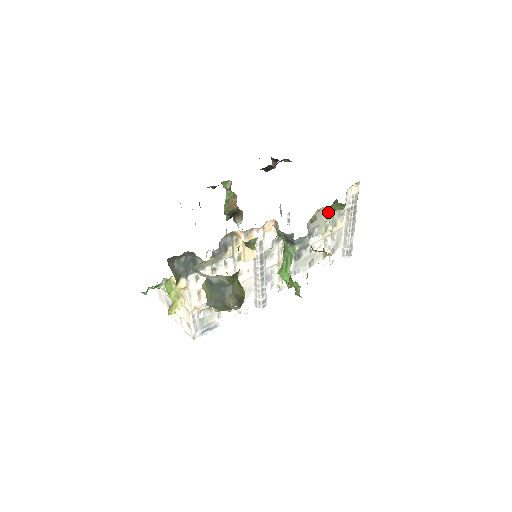
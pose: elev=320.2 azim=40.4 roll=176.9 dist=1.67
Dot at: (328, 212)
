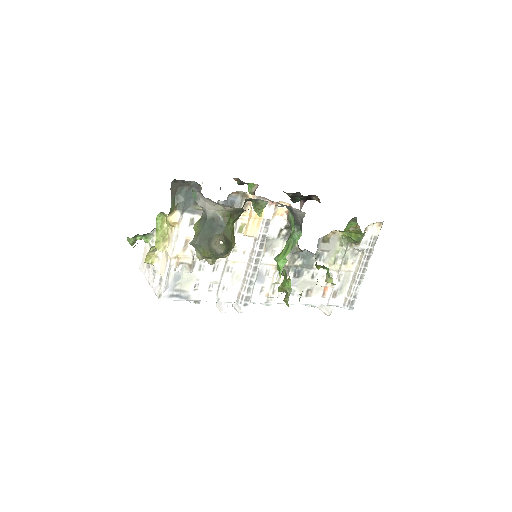
Dot at: (342, 242)
